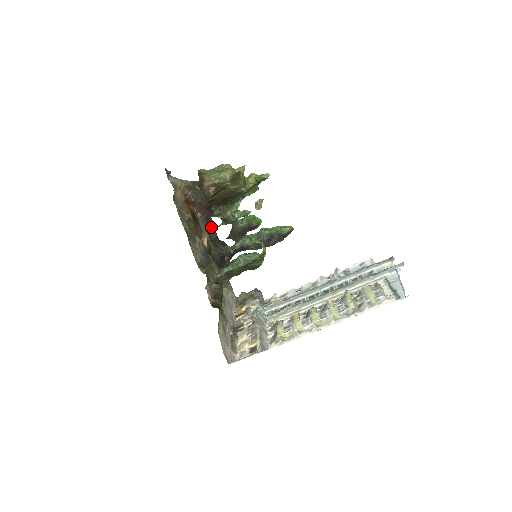
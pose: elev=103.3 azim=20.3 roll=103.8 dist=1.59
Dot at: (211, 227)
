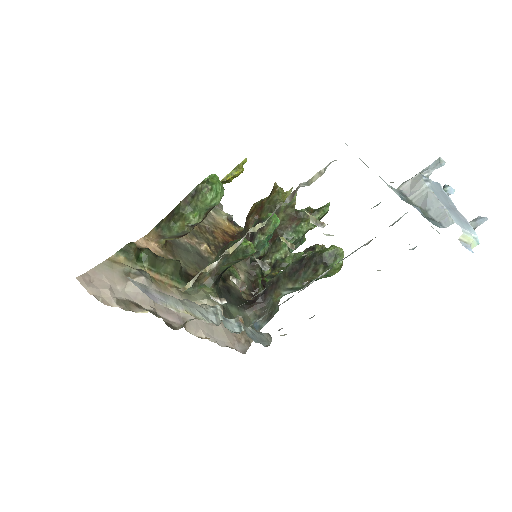
Dot at: (257, 276)
